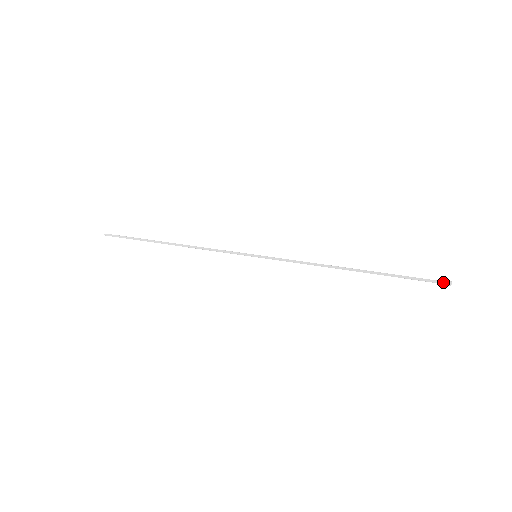
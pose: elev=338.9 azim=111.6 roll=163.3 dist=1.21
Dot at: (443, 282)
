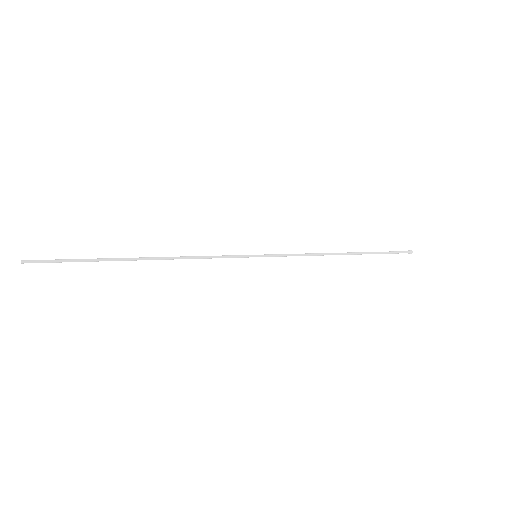
Dot at: (406, 251)
